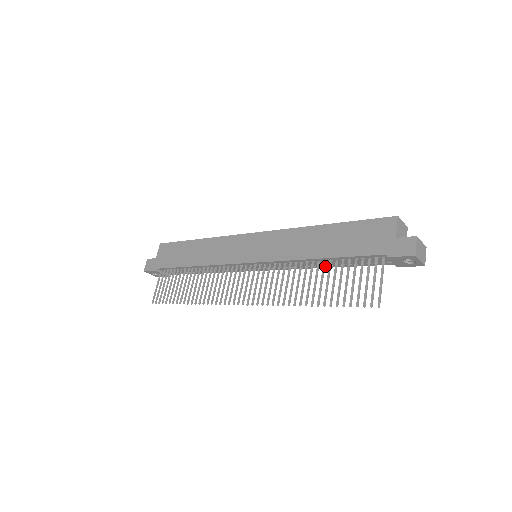
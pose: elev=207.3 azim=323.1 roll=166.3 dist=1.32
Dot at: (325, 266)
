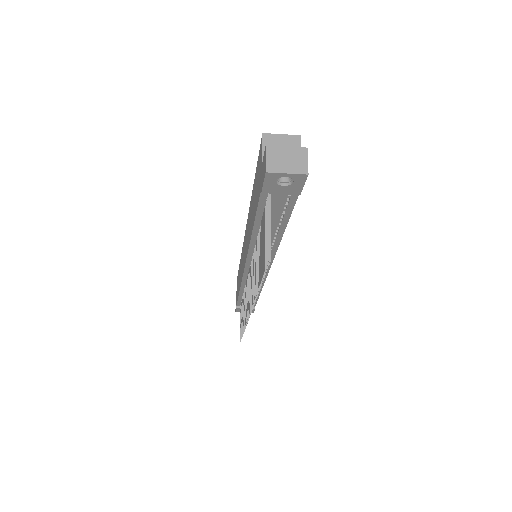
Dot at: (278, 235)
